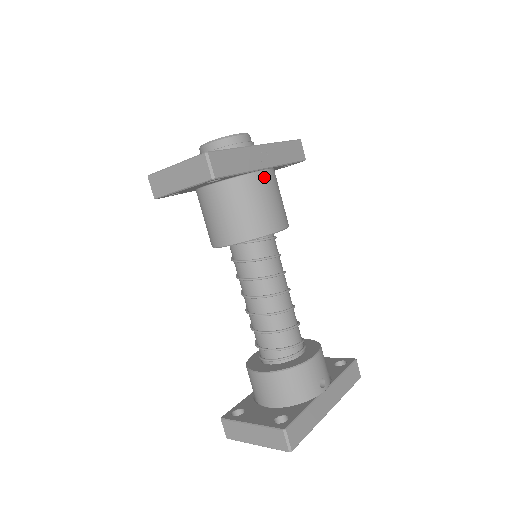
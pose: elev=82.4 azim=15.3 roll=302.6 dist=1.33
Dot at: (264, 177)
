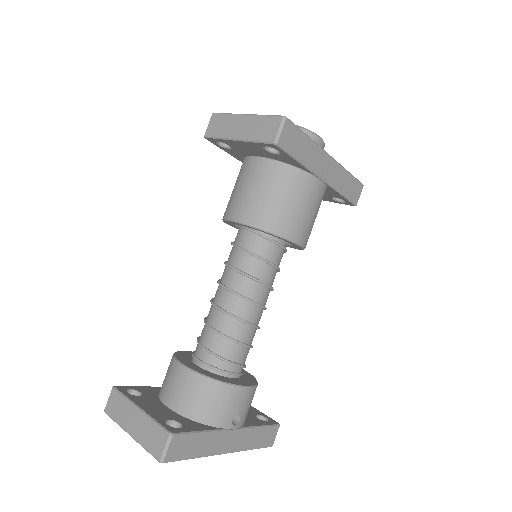
Dot at: (315, 185)
